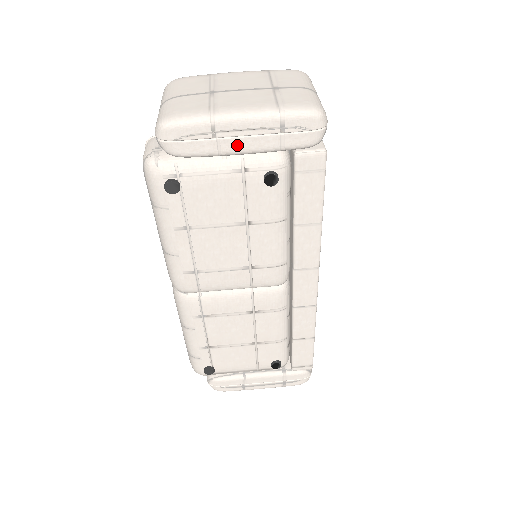
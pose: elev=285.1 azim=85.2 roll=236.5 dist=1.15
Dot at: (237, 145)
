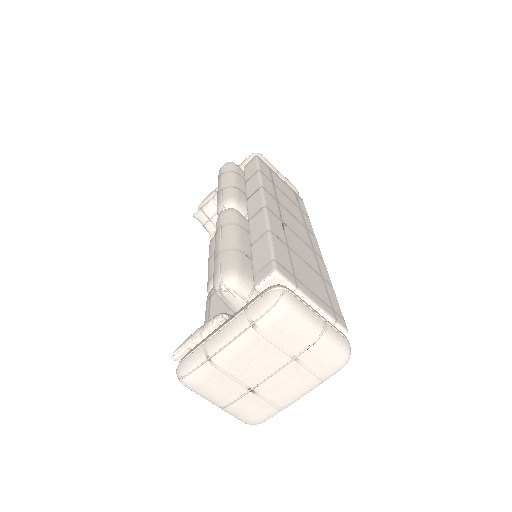
Dot at: occluded
